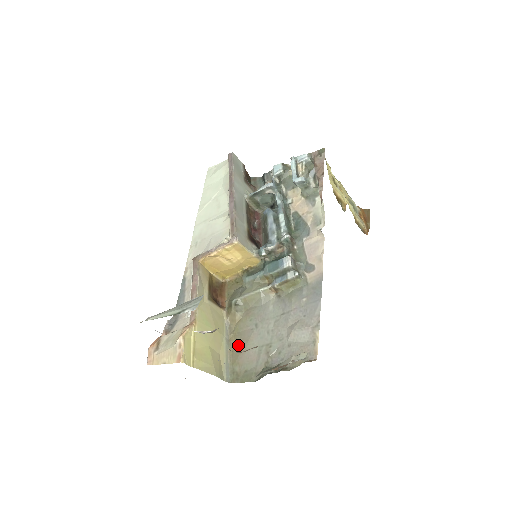
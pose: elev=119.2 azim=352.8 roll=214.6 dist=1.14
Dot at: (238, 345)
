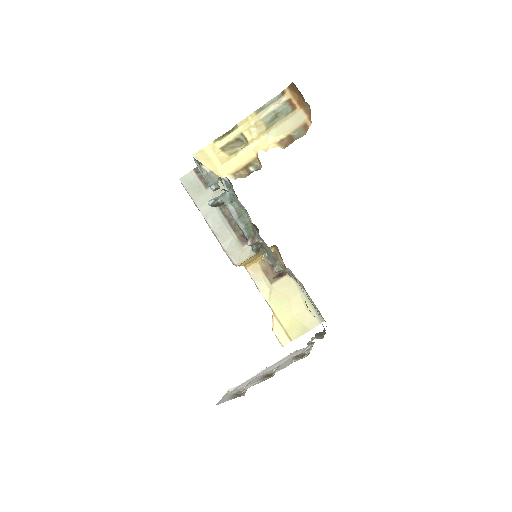
Dot at: occluded
